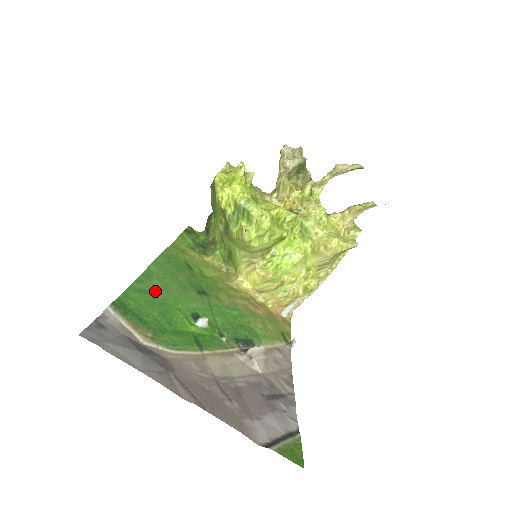
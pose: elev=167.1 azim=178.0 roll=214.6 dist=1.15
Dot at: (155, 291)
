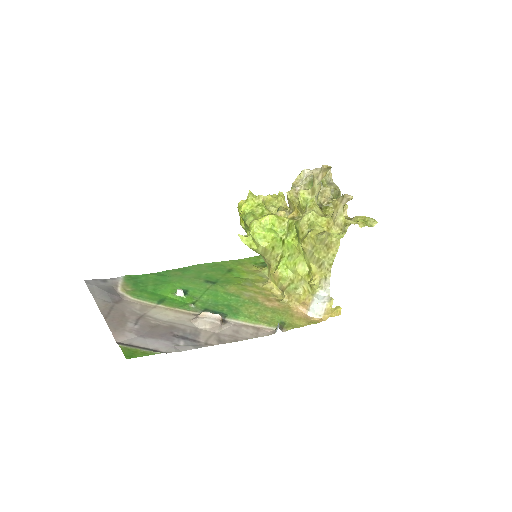
Dot at: (170, 276)
